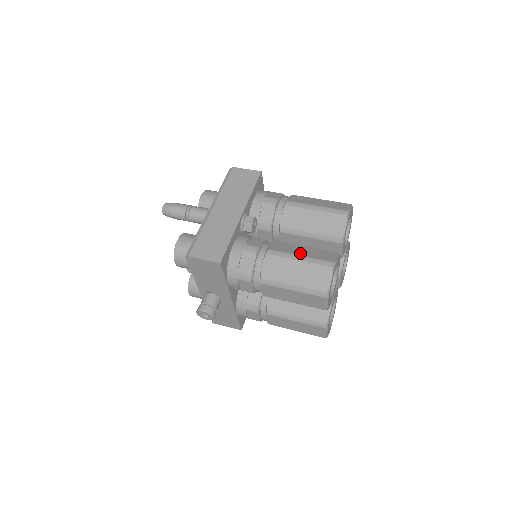
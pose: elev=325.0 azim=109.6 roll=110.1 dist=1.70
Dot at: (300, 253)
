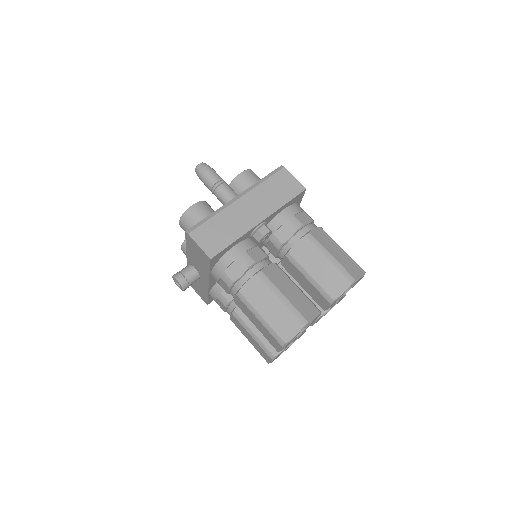
Dot at: (286, 292)
